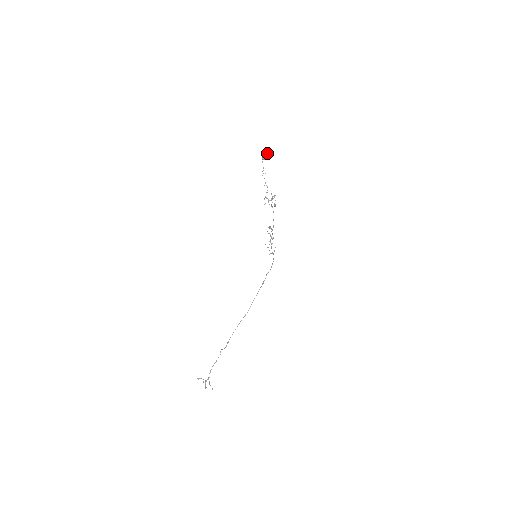
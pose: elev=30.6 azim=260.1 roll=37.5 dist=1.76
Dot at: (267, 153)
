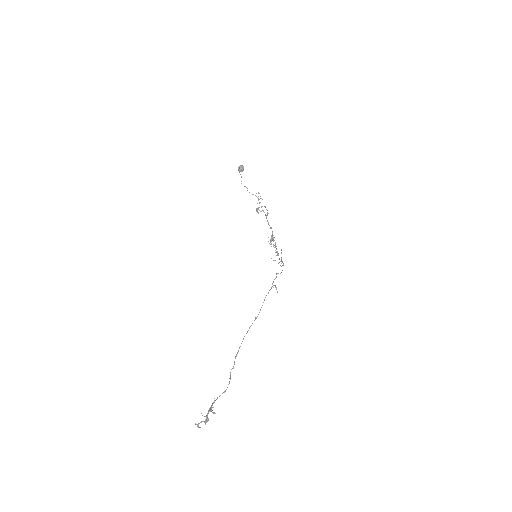
Dot at: (242, 165)
